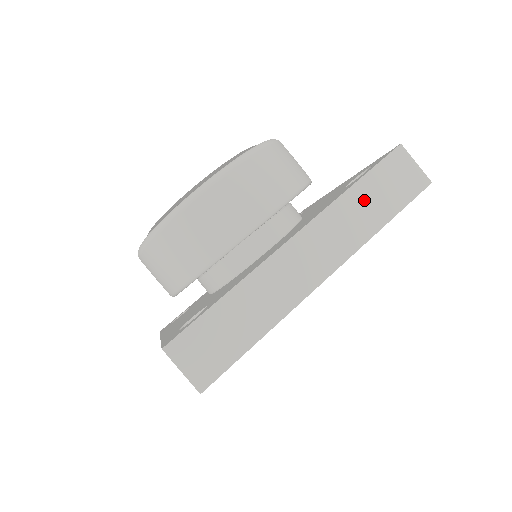
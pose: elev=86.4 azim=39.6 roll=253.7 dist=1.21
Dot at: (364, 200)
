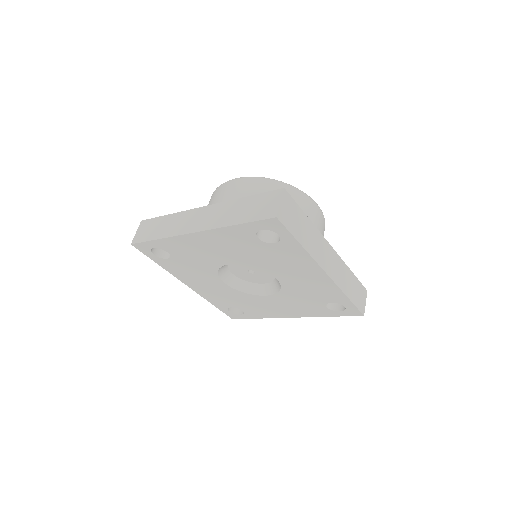
Dot at: (241, 207)
